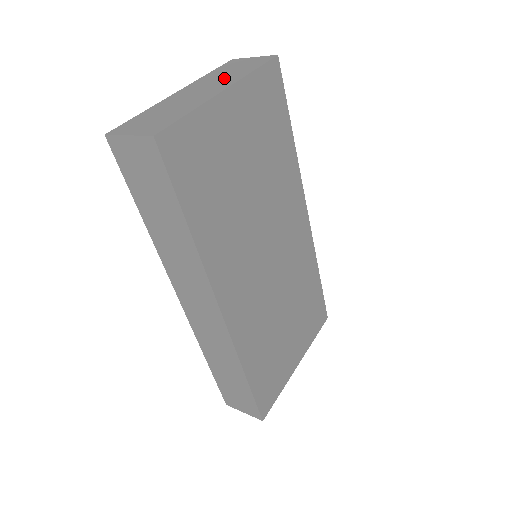
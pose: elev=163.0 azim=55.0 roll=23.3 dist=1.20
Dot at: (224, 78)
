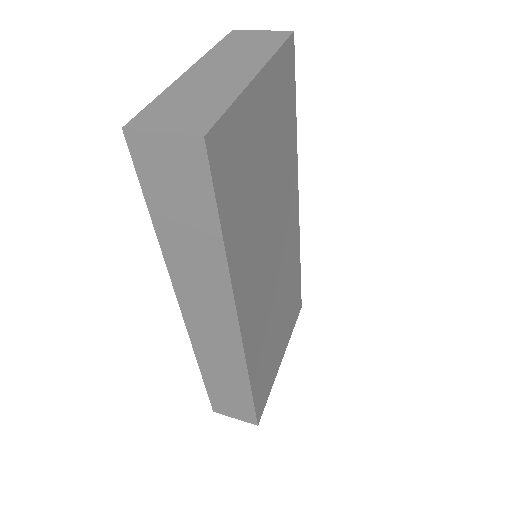
Dot at: (244, 57)
